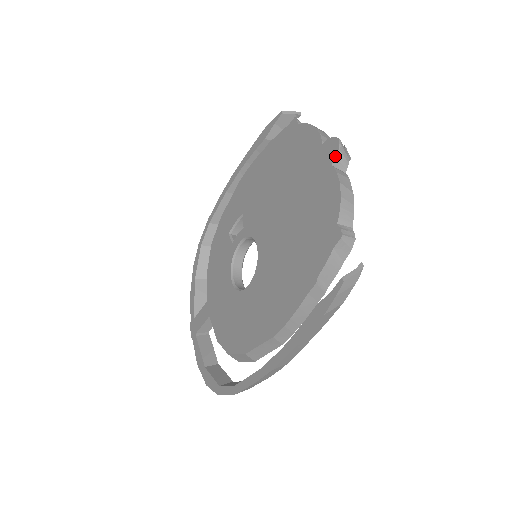
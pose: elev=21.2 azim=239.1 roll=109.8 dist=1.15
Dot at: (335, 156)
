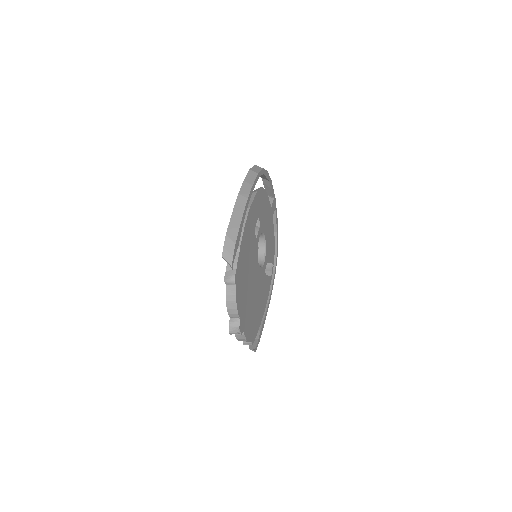
Dot at: occluded
